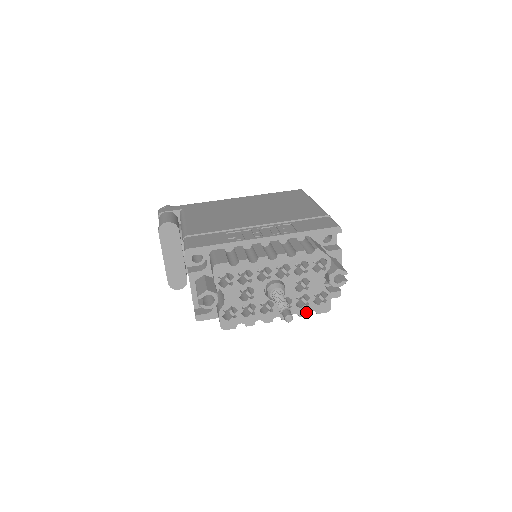
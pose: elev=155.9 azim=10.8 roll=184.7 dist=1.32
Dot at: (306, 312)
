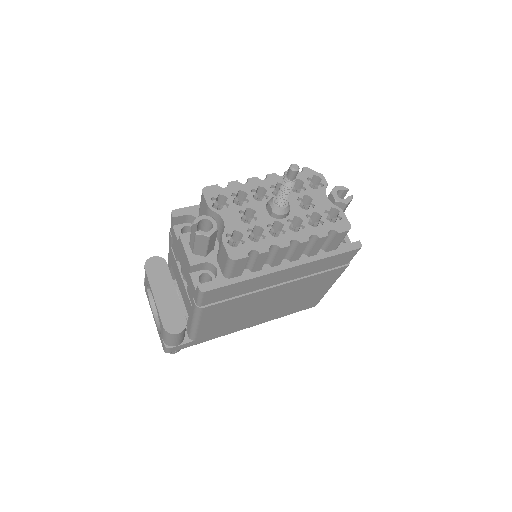
Dot at: (324, 232)
